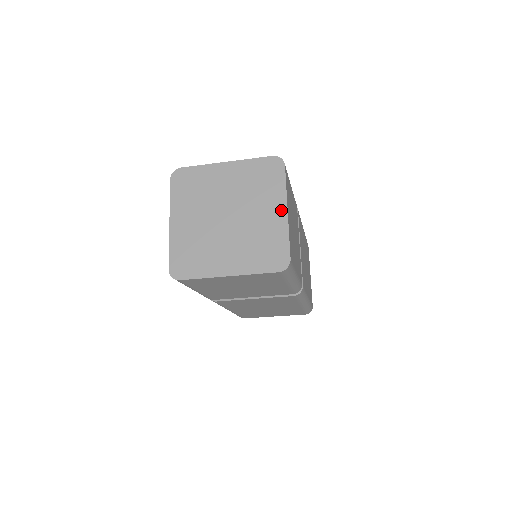
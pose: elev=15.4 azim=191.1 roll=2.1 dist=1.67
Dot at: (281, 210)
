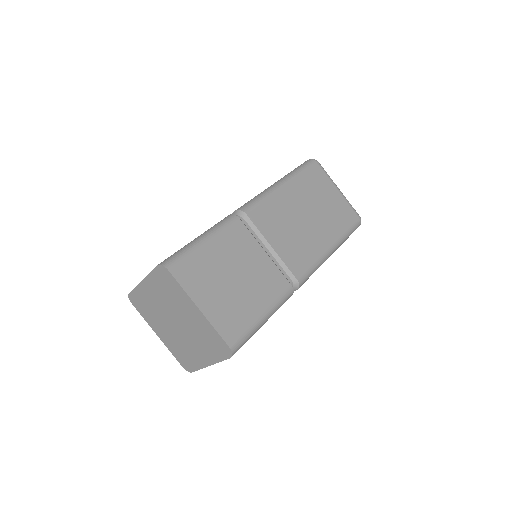
Dot at: (195, 310)
